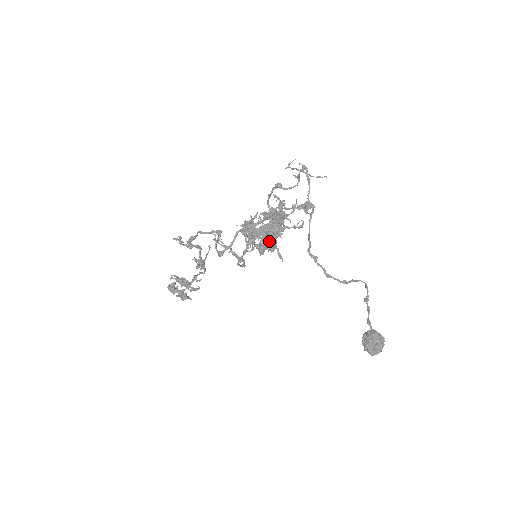
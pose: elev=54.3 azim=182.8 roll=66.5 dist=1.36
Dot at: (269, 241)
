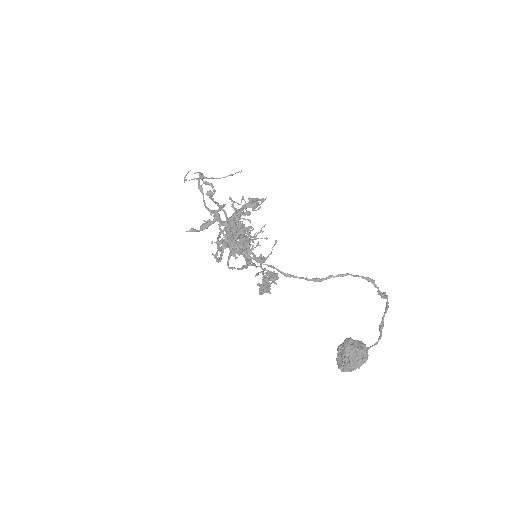
Dot at: (229, 246)
